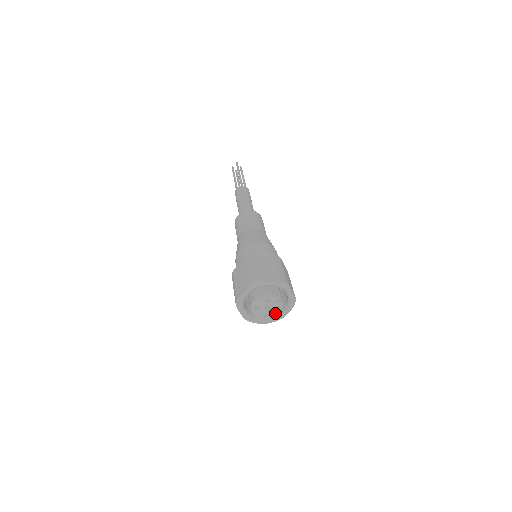
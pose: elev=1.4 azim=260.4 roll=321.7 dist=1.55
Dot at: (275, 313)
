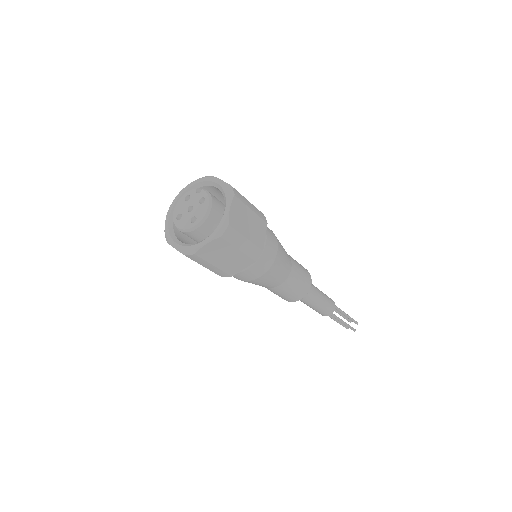
Dot at: (203, 209)
